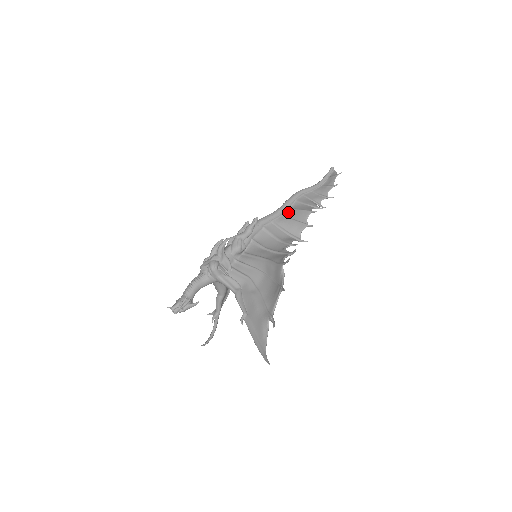
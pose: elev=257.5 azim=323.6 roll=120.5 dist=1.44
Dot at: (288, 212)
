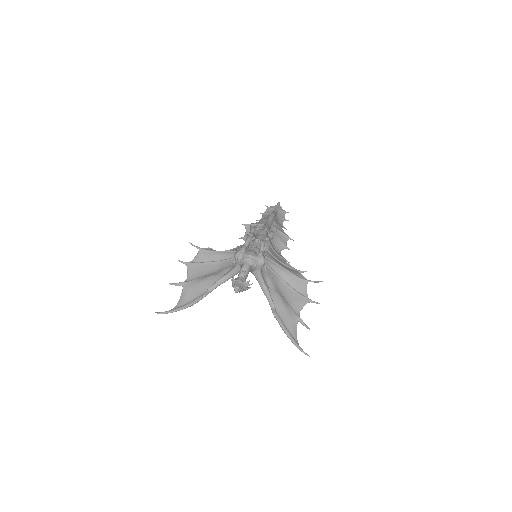
Dot at: (272, 228)
